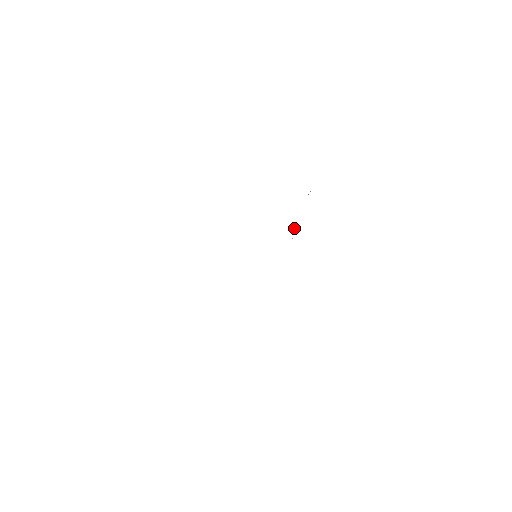
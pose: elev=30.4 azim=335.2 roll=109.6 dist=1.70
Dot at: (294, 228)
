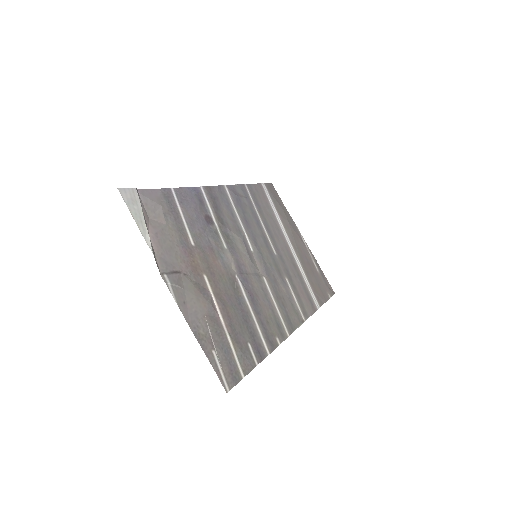
Dot at: (211, 339)
